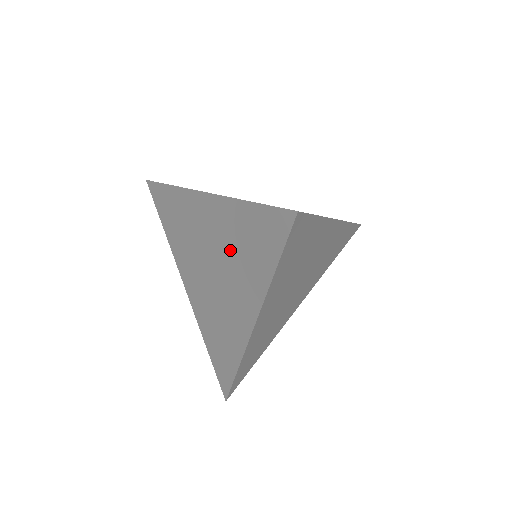
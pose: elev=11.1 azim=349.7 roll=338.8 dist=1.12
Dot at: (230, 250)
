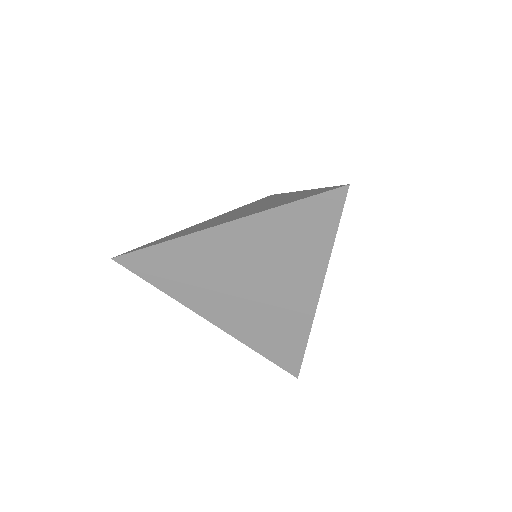
Dot at: (273, 254)
